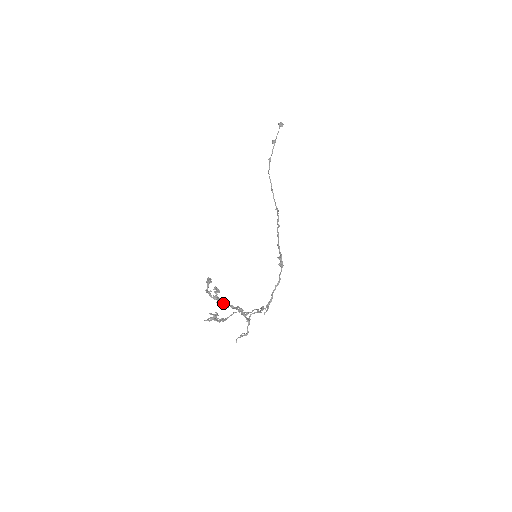
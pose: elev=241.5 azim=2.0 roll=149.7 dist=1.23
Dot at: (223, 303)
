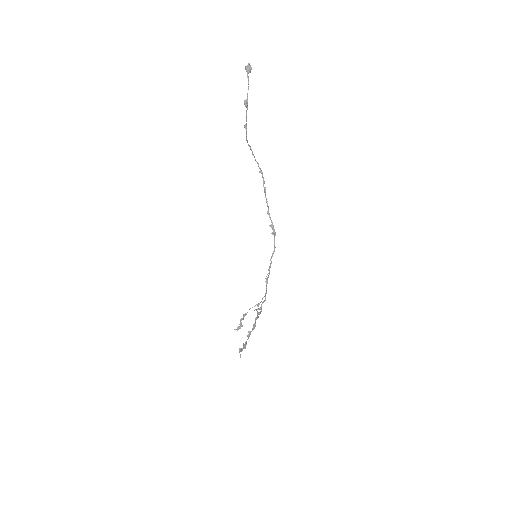
Dot at: (248, 338)
